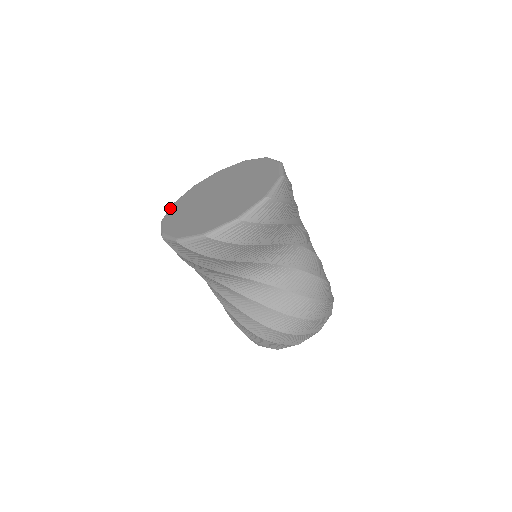
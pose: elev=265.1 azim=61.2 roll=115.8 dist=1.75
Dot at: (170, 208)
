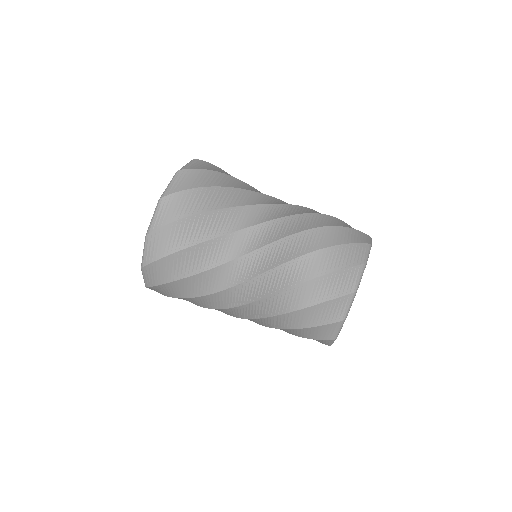
Dot at: occluded
